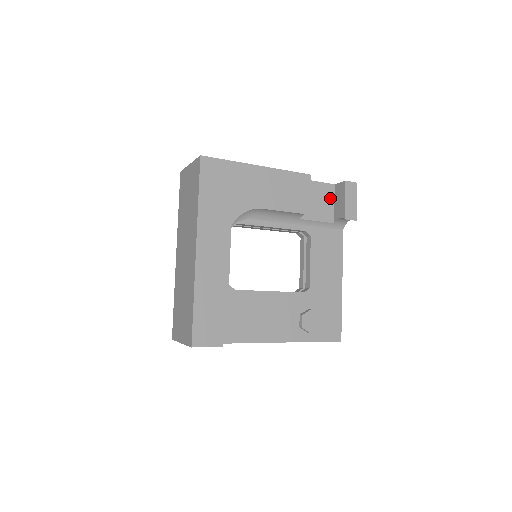
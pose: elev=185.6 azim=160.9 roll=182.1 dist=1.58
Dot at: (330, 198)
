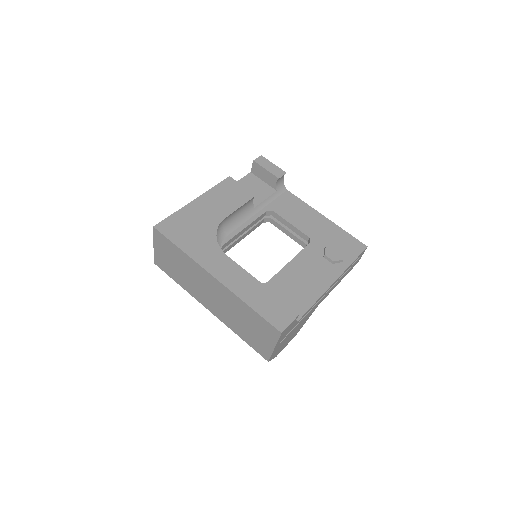
Dot at: (257, 181)
